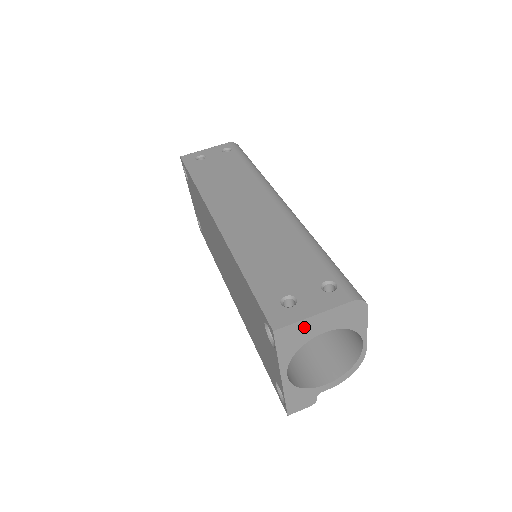
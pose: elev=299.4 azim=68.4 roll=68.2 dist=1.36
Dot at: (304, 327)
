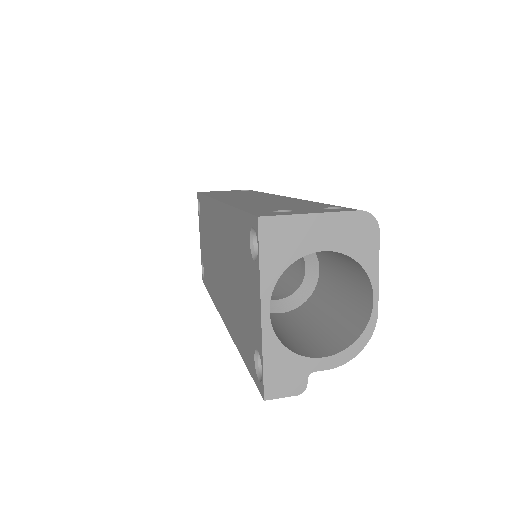
Dot at: (297, 229)
